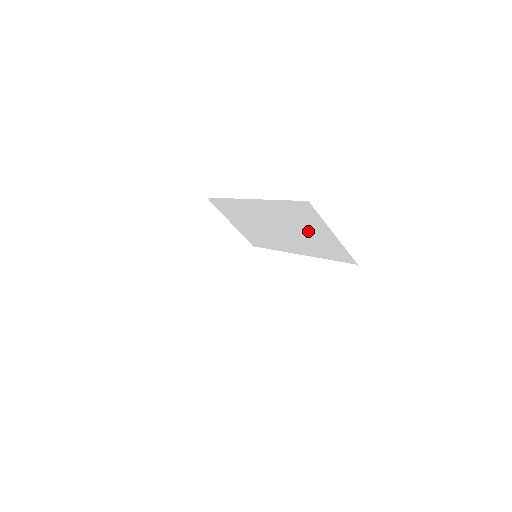
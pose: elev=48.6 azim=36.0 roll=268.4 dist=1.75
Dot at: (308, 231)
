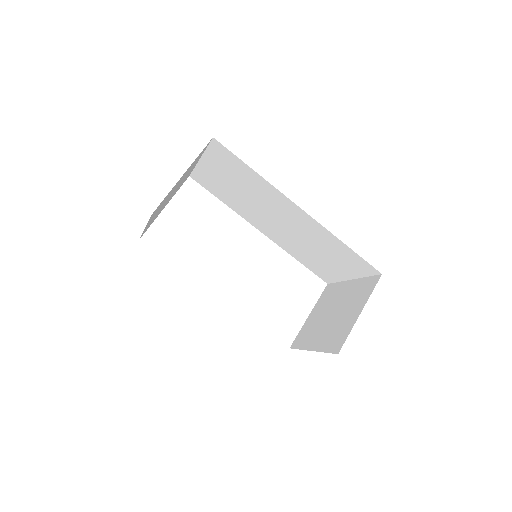
Dot at: (324, 257)
